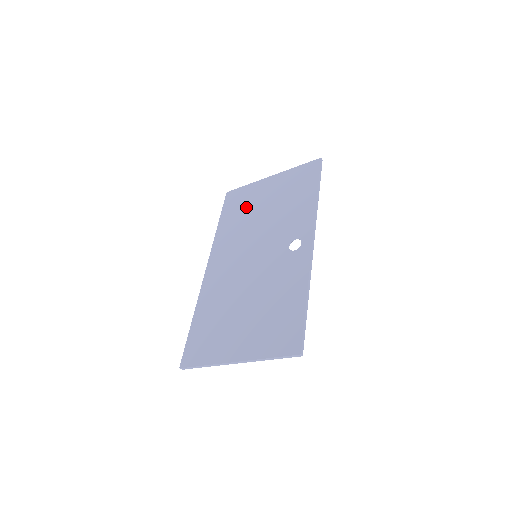
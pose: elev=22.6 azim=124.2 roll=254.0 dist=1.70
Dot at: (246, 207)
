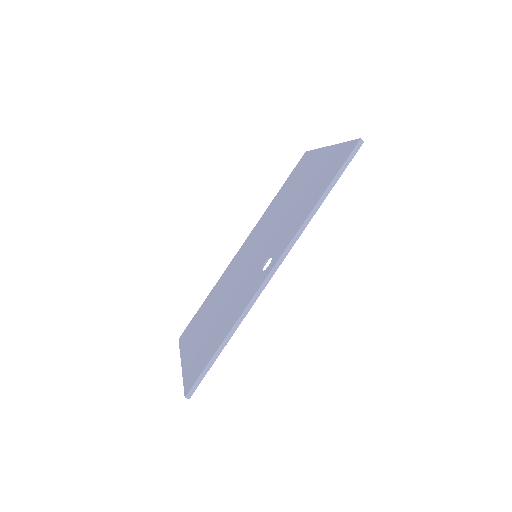
Dot at: (294, 183)
